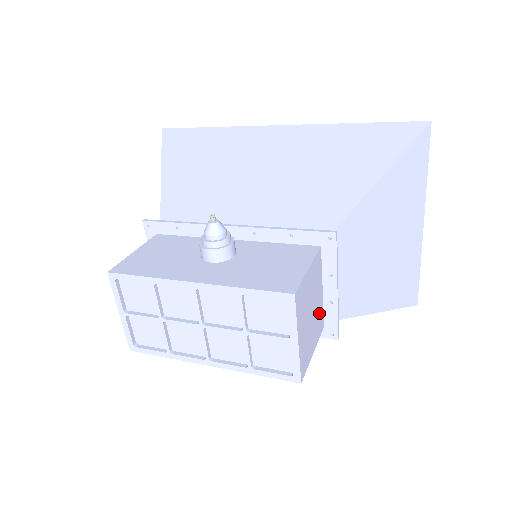
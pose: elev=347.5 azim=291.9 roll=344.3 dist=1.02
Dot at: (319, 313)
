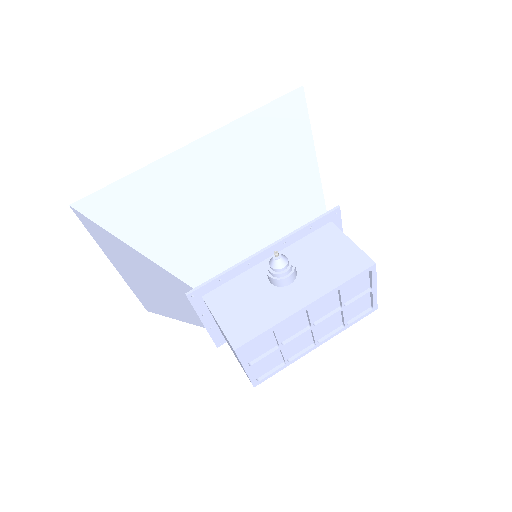
Dot at: occluded
